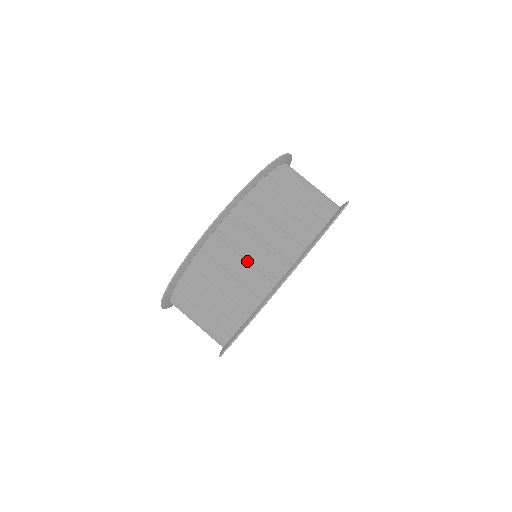
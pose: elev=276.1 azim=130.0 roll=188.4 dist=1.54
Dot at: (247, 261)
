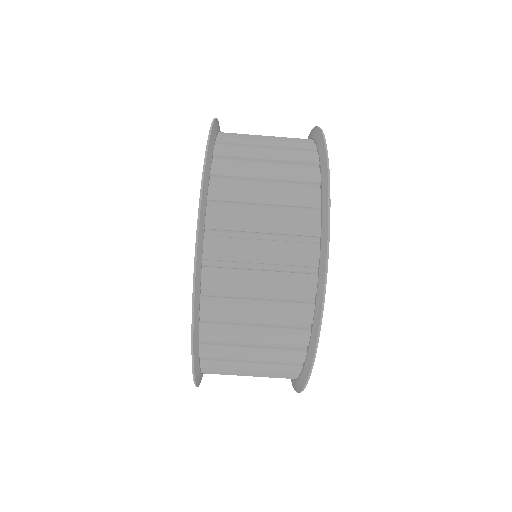
Dot at: (268, 240)
